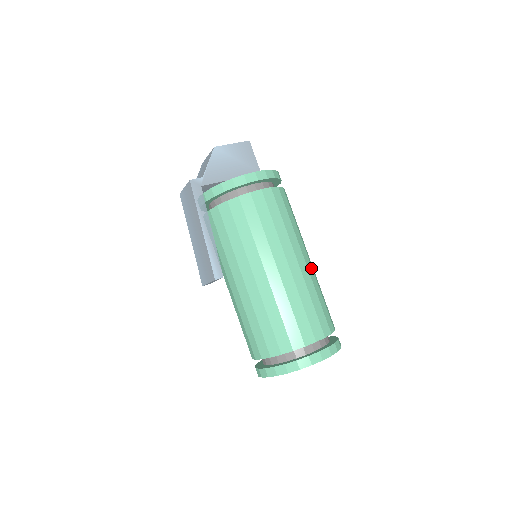
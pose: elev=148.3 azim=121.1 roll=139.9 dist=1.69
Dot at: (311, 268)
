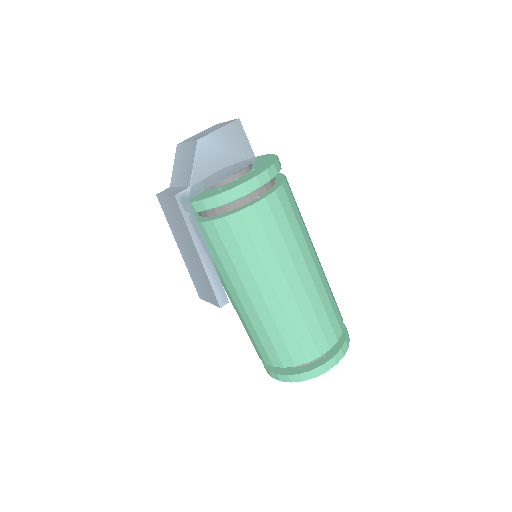
Dot at: (320, 268)
